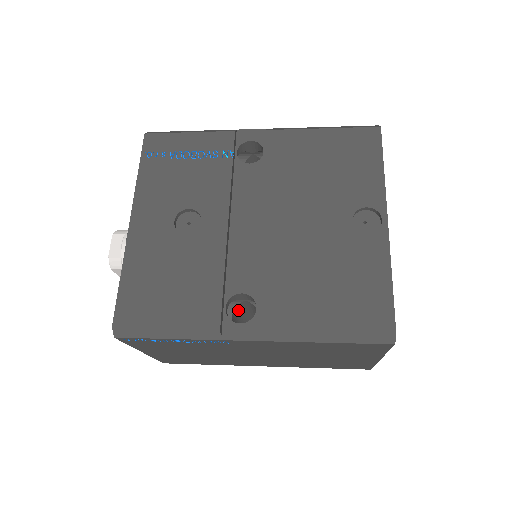
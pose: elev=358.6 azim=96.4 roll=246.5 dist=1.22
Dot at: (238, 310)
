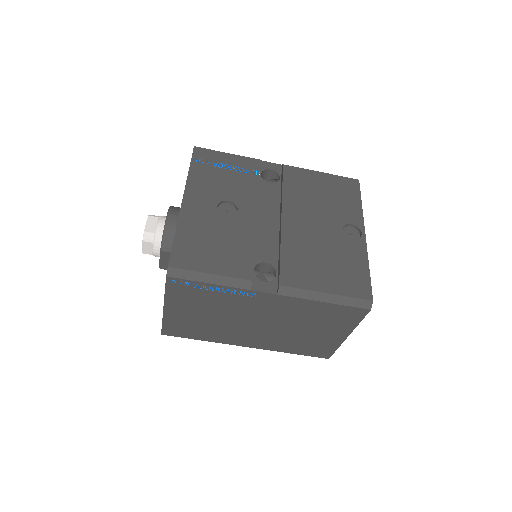
Dot at: occluded
